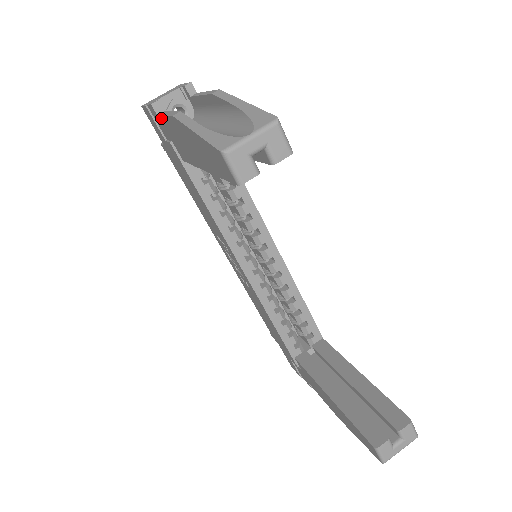
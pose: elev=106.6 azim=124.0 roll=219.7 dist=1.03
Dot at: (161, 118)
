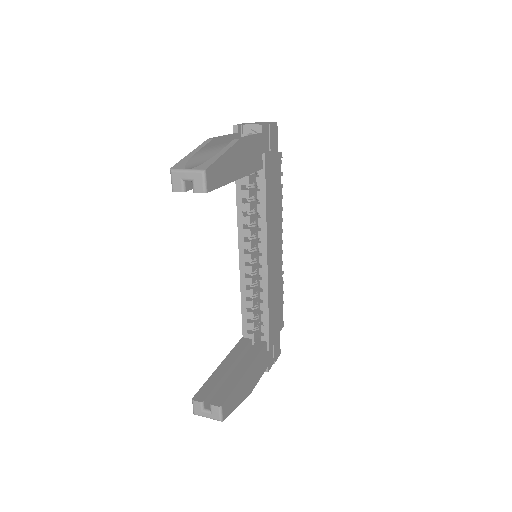
Dot at: occluded
